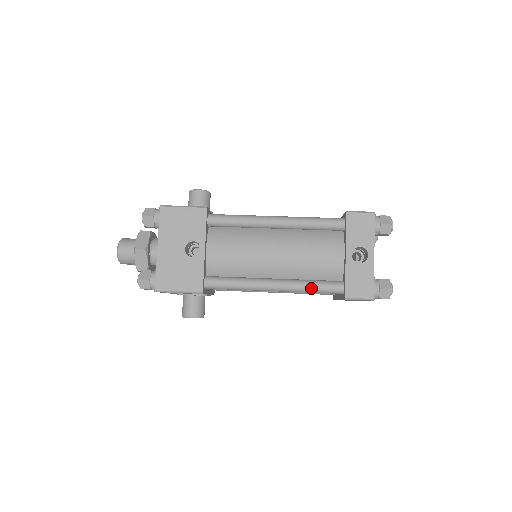
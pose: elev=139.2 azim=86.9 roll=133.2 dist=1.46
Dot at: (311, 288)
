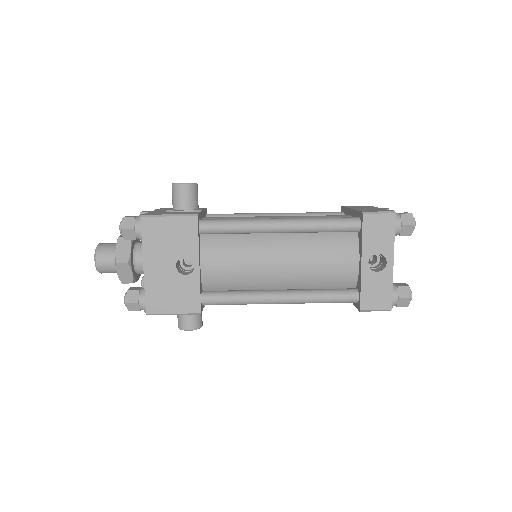
Dot at: (322, 300)
